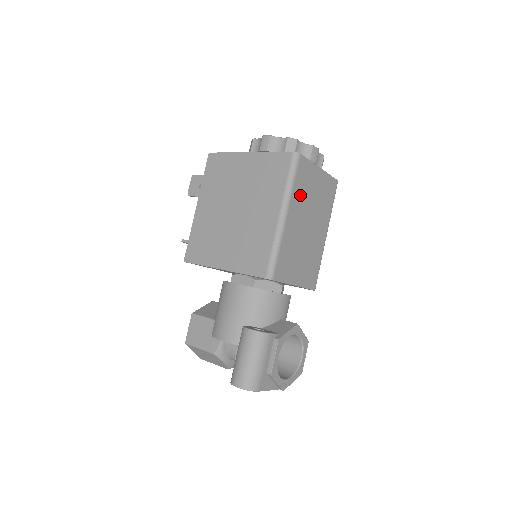
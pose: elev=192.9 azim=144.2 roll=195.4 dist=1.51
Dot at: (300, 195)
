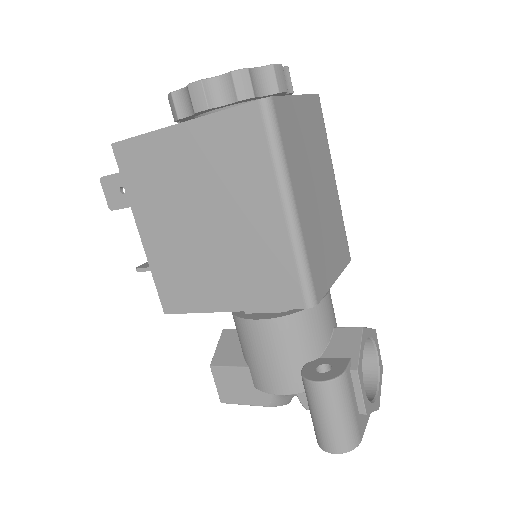
Dot at: (295, 160)
